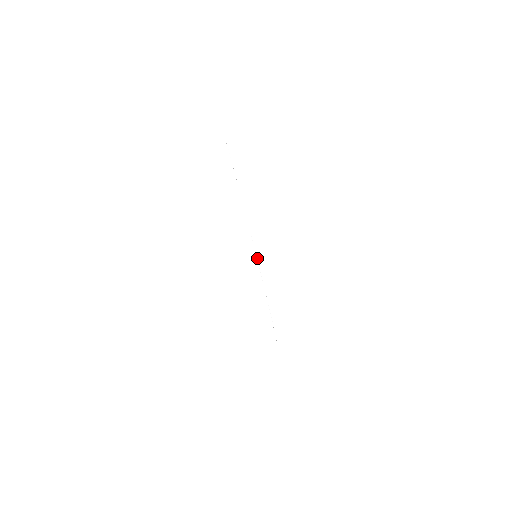
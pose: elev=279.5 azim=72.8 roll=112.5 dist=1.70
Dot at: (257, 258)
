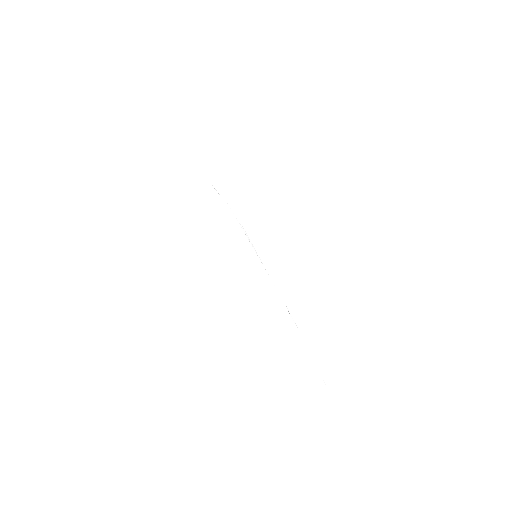
Dot at: (256, 253)
